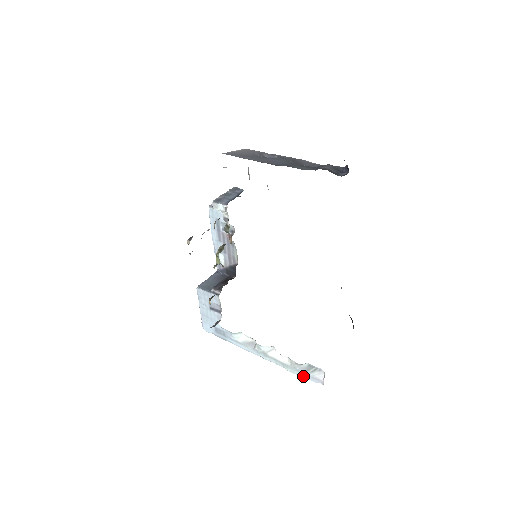
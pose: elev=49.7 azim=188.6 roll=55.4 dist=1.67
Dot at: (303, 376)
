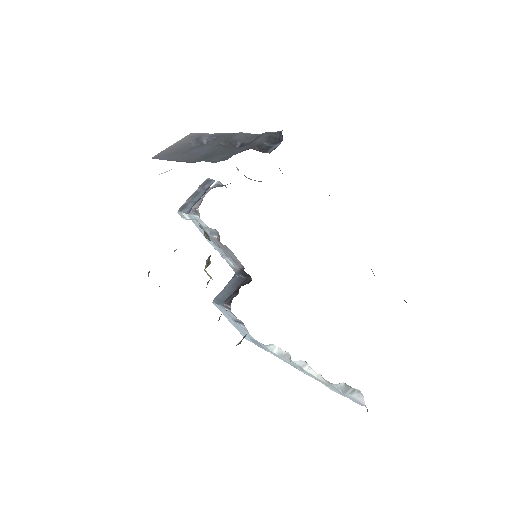
Dot at: (345, 396)
